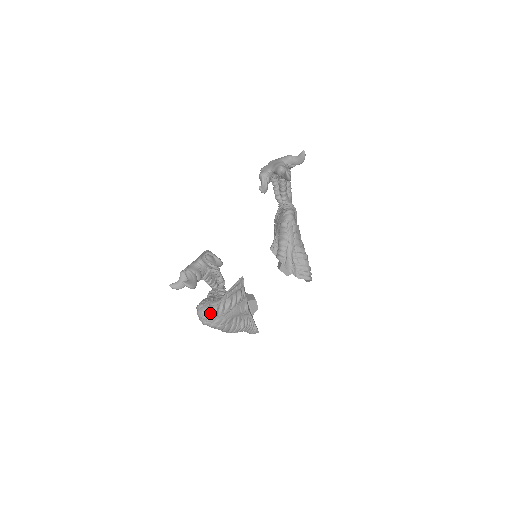
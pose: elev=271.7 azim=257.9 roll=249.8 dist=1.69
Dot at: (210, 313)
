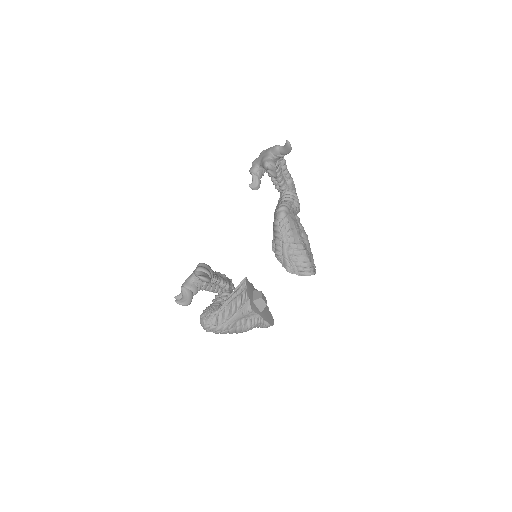
Dot at: (210, 323)
